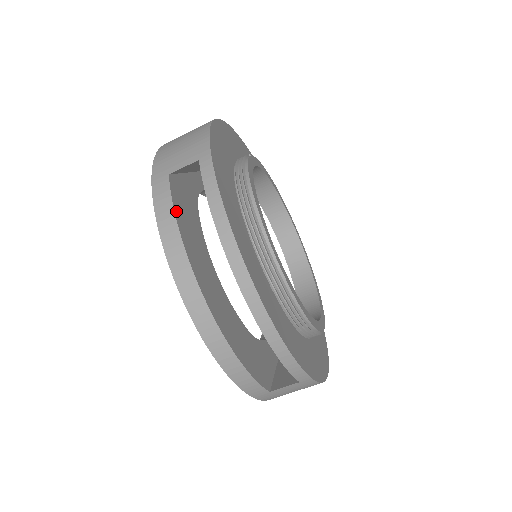
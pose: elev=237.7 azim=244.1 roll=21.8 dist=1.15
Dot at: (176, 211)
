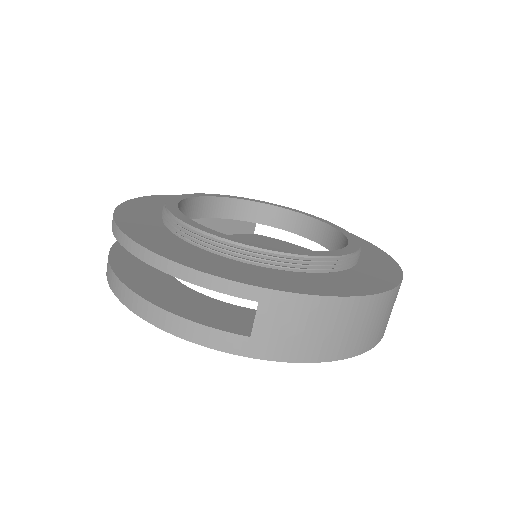
Dot at: (113, 251)
